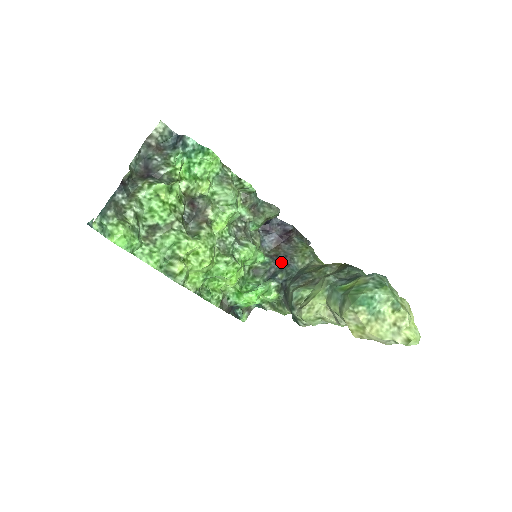
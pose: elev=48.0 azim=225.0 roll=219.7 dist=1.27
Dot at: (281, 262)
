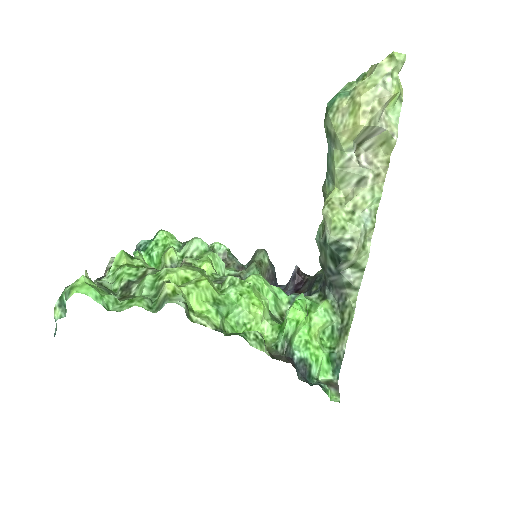
Dot at: (309, 289)
